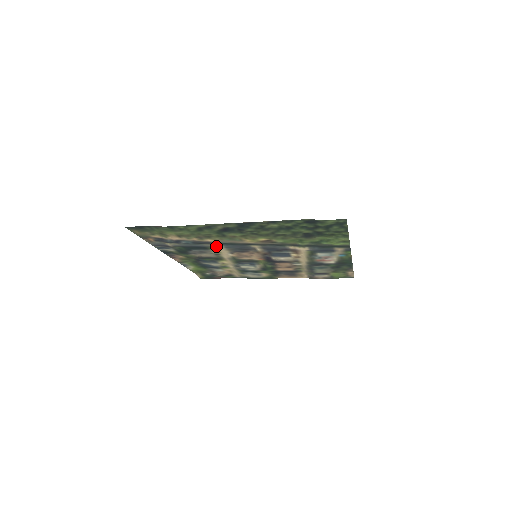
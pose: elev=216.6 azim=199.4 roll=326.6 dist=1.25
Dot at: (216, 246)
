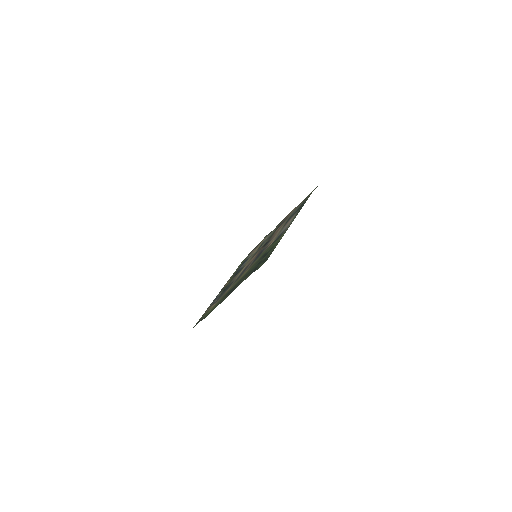
Dot at: occluded
